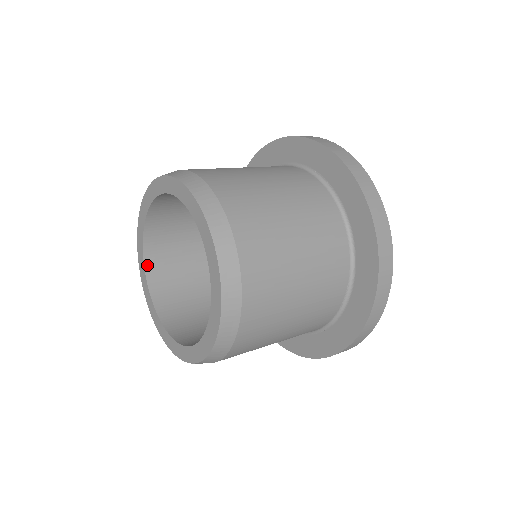
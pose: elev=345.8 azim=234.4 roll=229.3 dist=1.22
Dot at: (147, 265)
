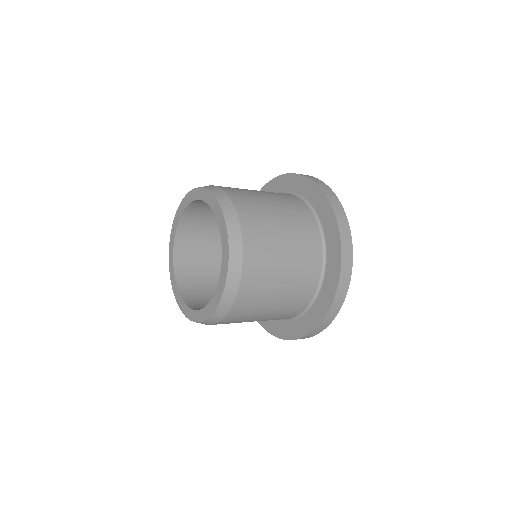
Dot at: (187, 303)
